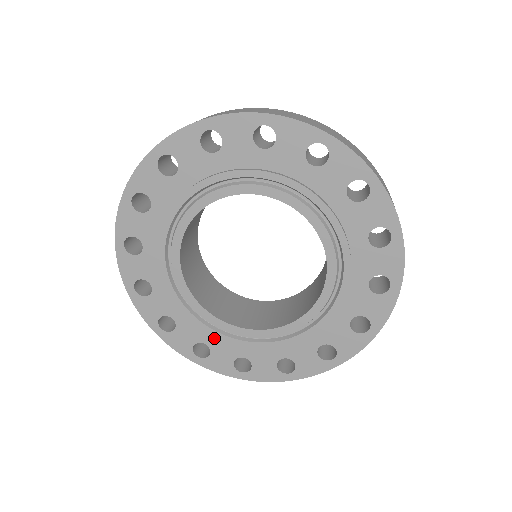
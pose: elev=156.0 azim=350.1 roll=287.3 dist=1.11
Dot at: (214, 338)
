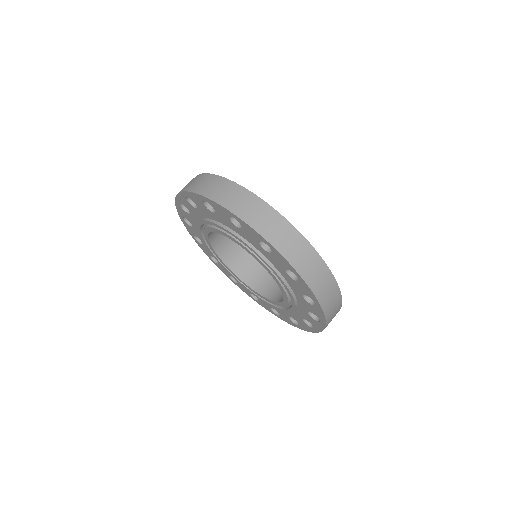
Dot at: occluded
